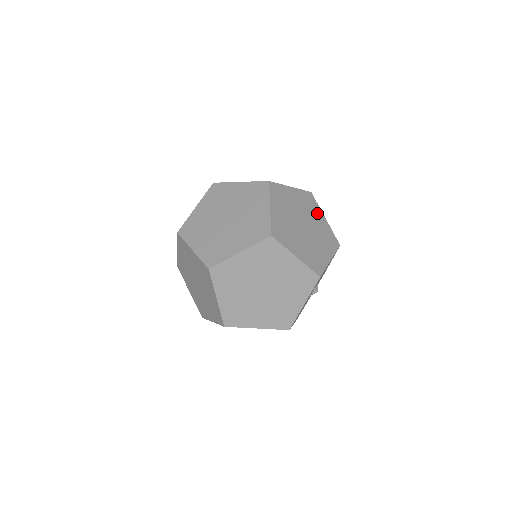
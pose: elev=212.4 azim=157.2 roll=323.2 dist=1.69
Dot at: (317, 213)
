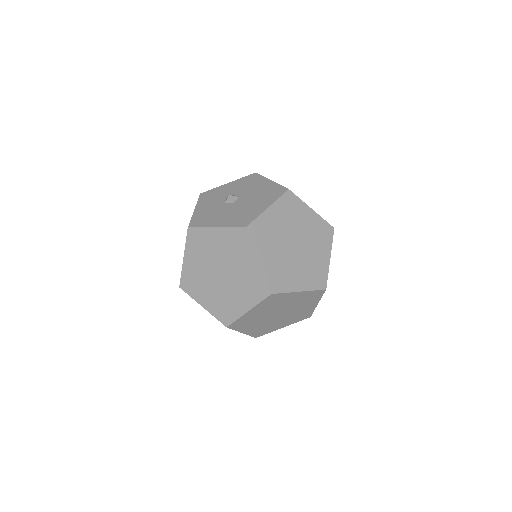
Dot at: occluded
